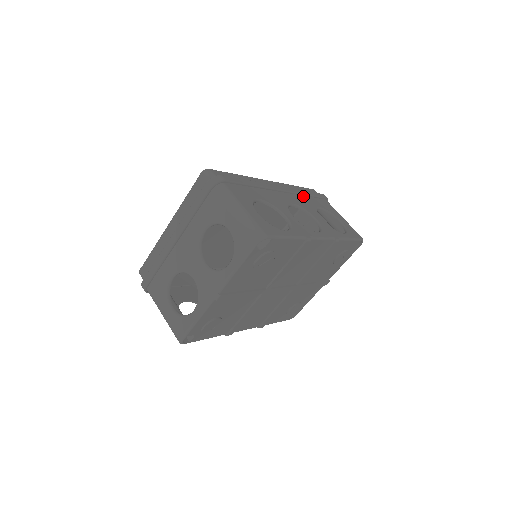
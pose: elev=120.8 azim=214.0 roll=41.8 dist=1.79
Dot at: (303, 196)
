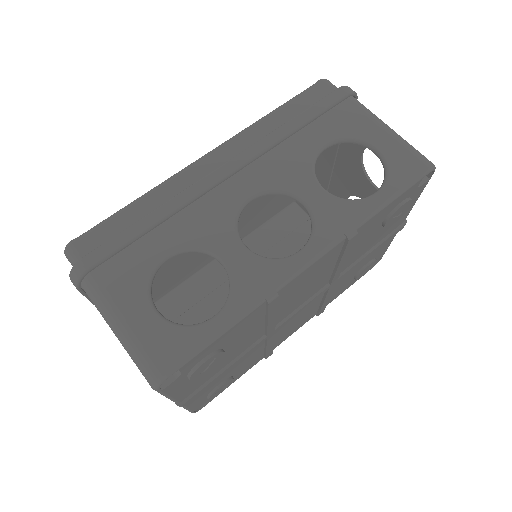
Dot at: (283, 141)
